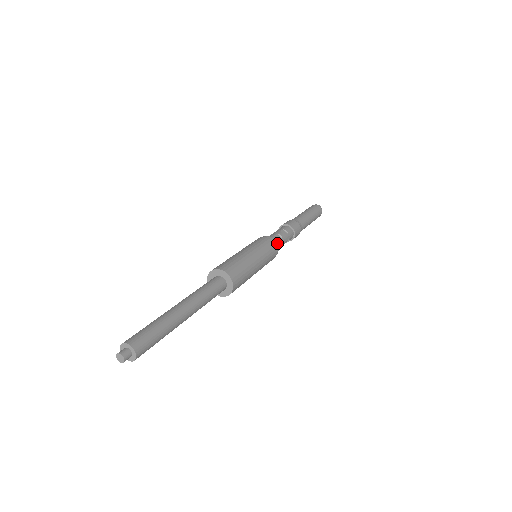
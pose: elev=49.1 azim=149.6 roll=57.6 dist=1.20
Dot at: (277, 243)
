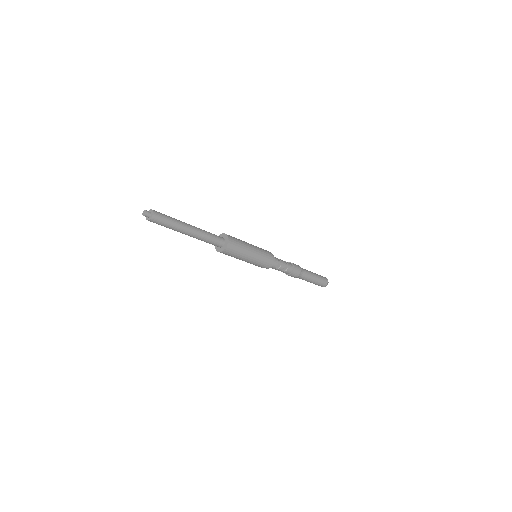
Dot at: (274, 257)
